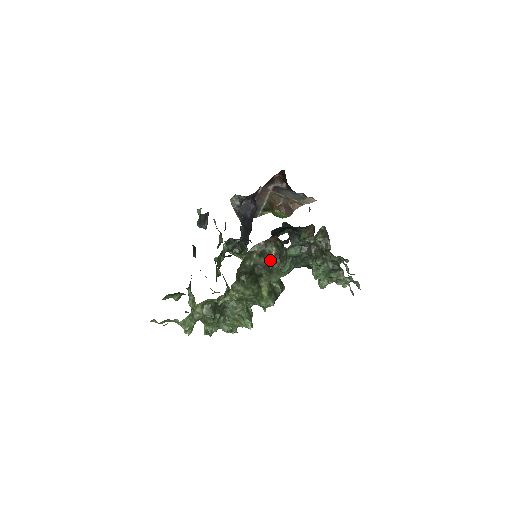
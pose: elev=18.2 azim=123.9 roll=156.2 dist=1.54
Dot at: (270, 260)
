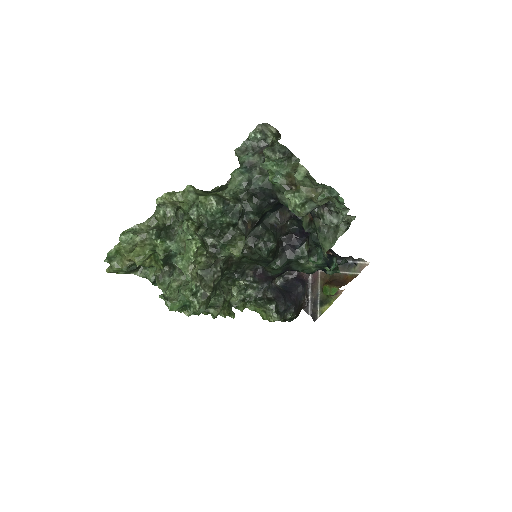
Dot at: occluded
